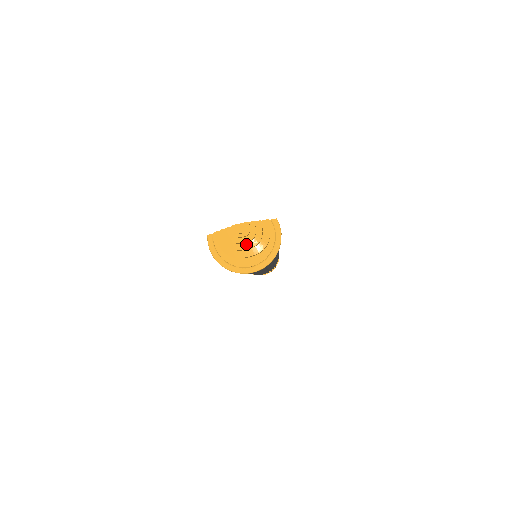
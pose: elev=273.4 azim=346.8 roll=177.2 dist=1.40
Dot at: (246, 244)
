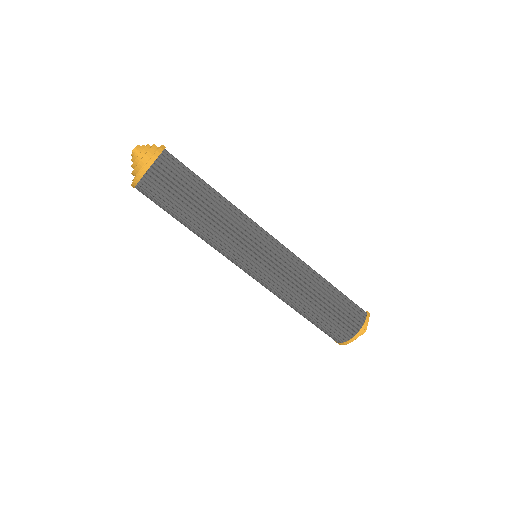
Dot at: (135, 160)
